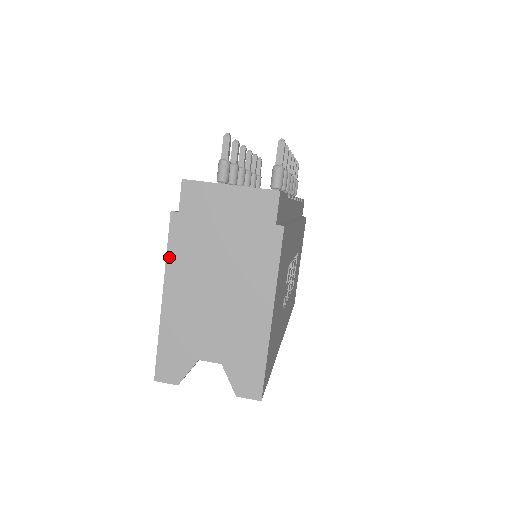
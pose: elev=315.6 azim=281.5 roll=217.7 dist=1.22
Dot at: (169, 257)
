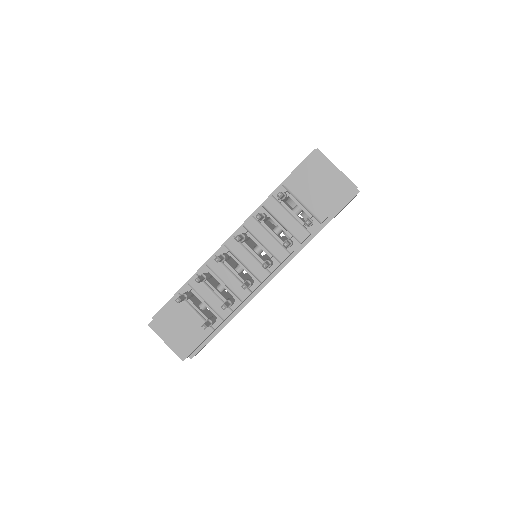
Dot at: occluded
